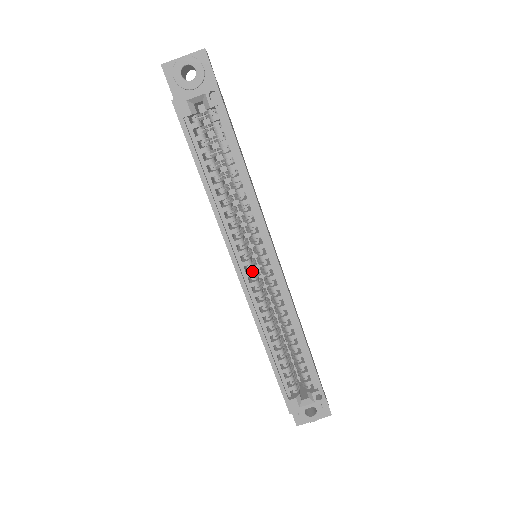
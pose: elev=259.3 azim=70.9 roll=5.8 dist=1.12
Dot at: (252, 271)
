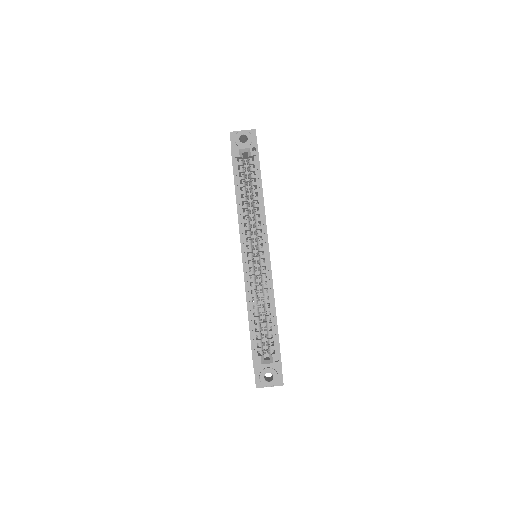
Dot at: (252, 257)
